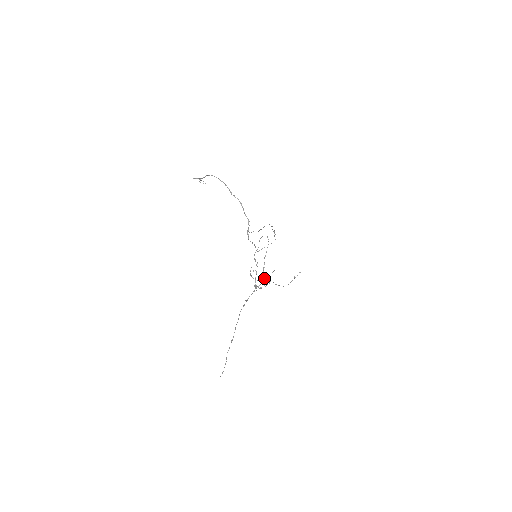
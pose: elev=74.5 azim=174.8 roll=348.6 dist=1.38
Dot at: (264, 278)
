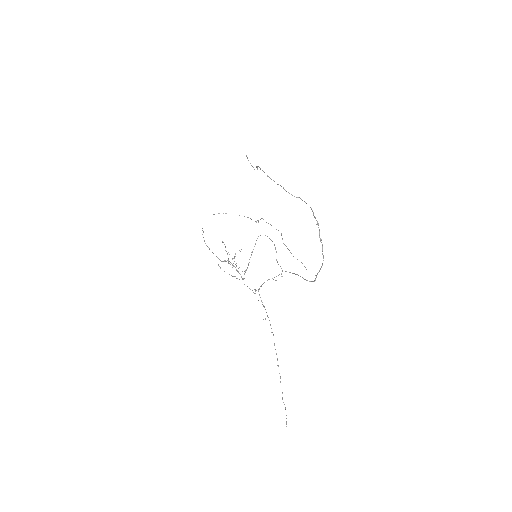
Dot at: occluded
